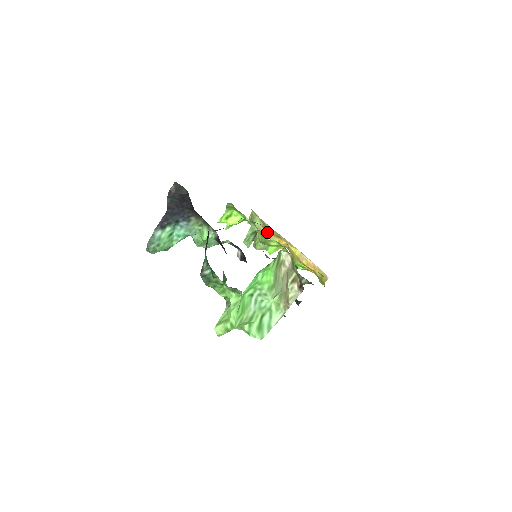
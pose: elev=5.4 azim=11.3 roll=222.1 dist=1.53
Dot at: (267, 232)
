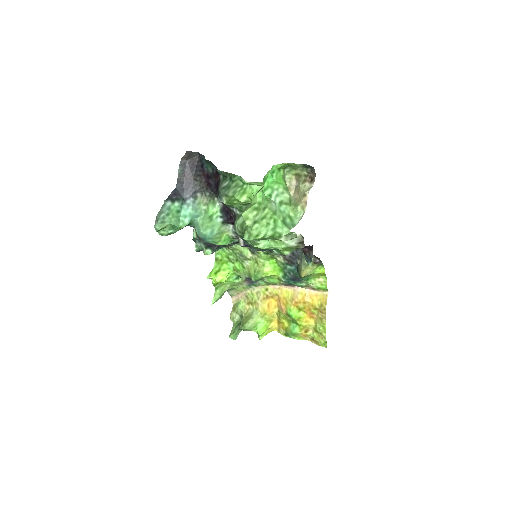
Dot at: (254, 305)
